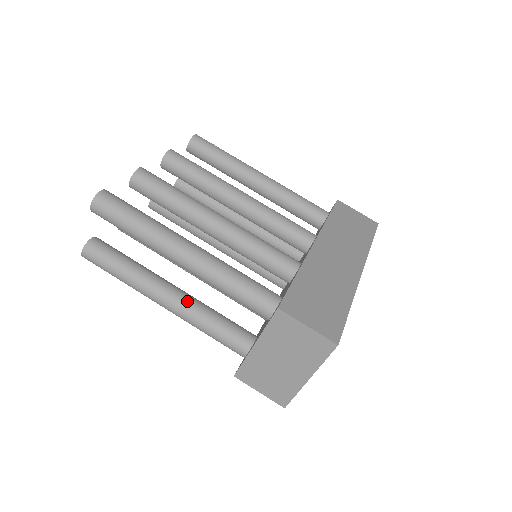
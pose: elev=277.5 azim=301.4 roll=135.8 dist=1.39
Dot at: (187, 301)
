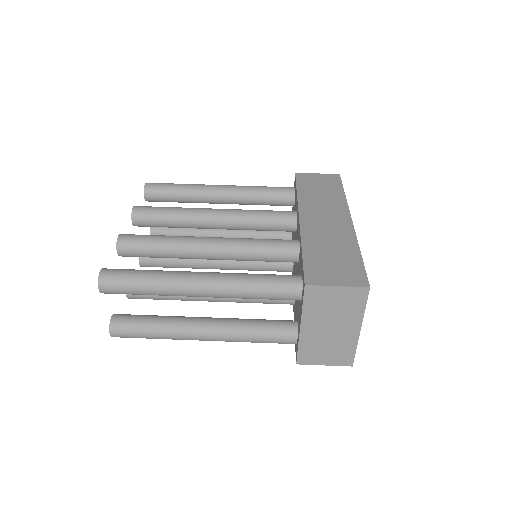
Dot at: (223, 324)
